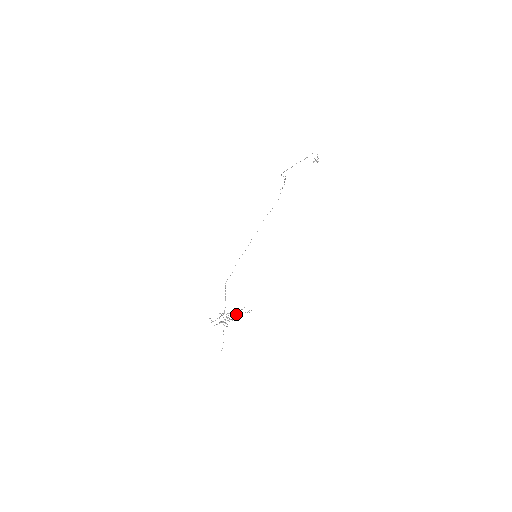
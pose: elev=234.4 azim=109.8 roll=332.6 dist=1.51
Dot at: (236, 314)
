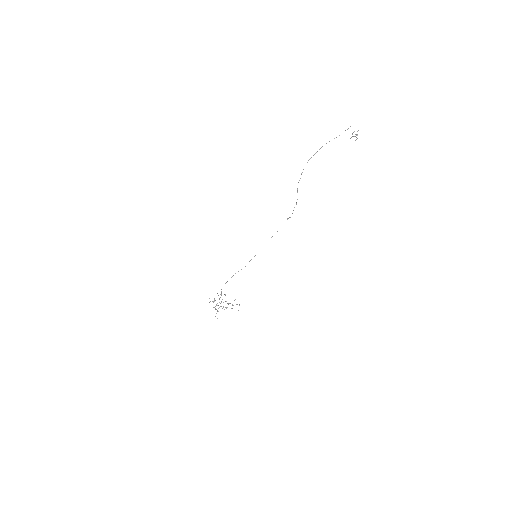
Dot at: (229, 303)
